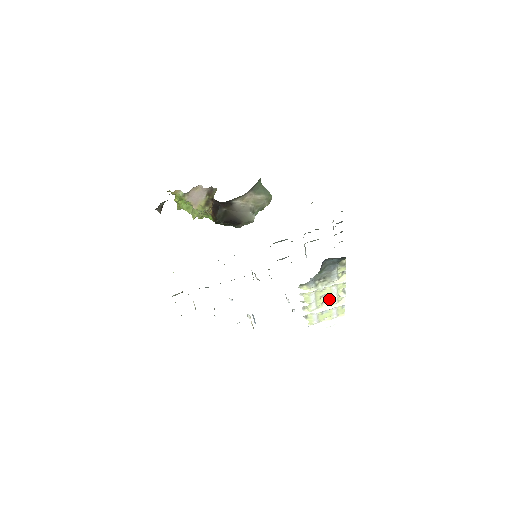
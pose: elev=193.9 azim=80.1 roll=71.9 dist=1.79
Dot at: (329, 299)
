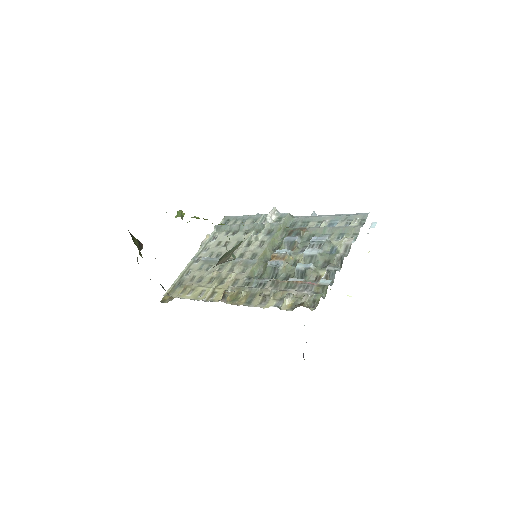
Dot at: occluded
